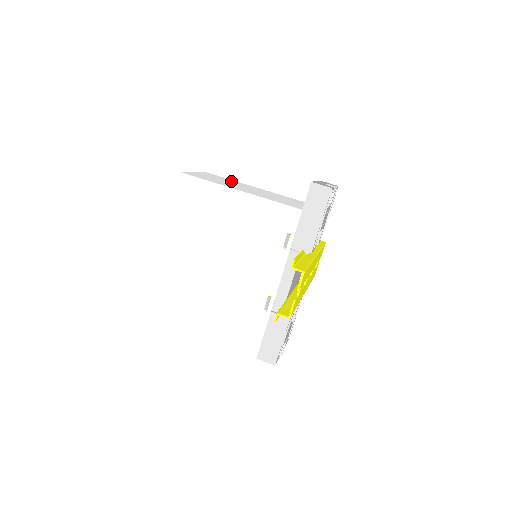
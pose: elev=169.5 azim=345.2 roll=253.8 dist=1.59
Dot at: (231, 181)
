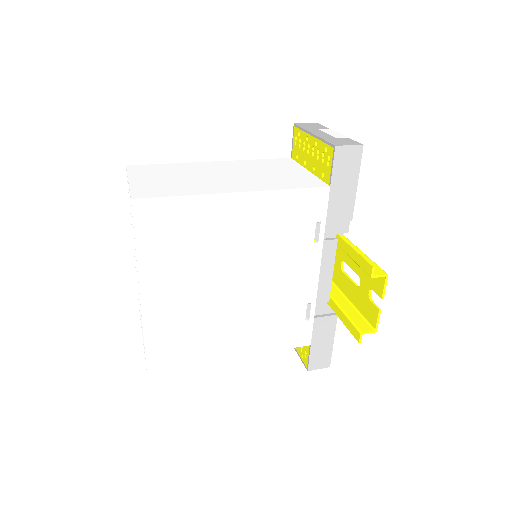
Dot at: (180, 169)
